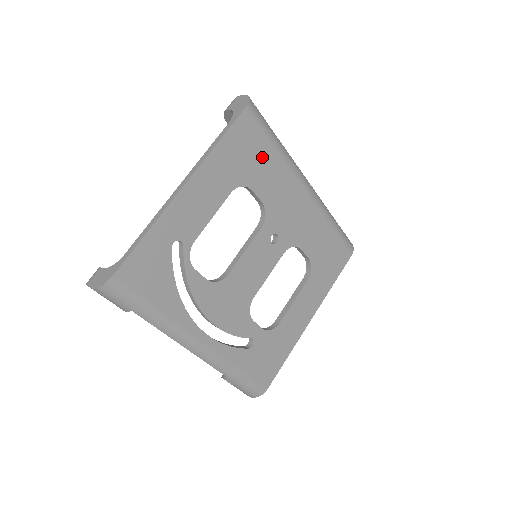
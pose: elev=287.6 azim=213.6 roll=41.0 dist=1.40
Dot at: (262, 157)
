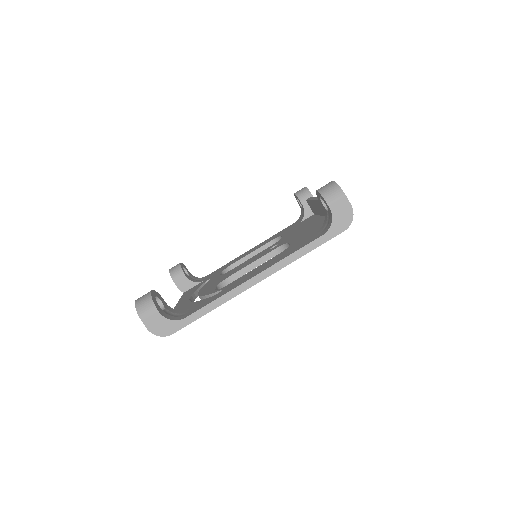
Dot at: occluded
